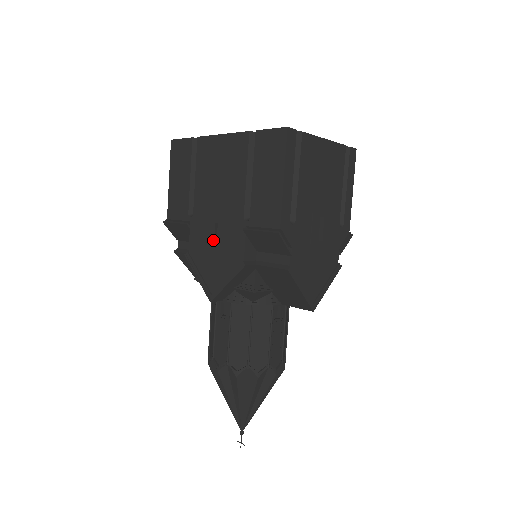
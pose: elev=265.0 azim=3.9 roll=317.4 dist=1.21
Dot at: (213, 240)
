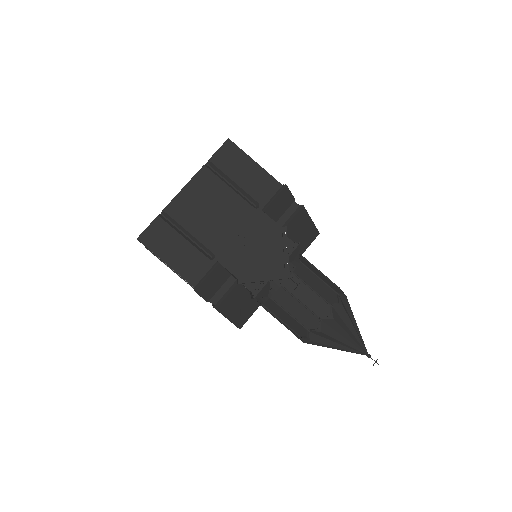
Dot at: (248, 246)
